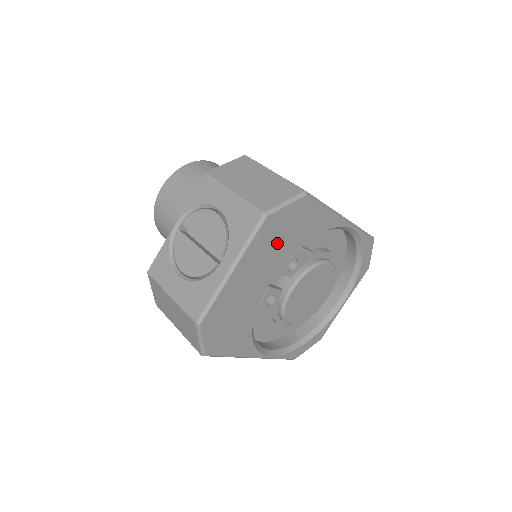
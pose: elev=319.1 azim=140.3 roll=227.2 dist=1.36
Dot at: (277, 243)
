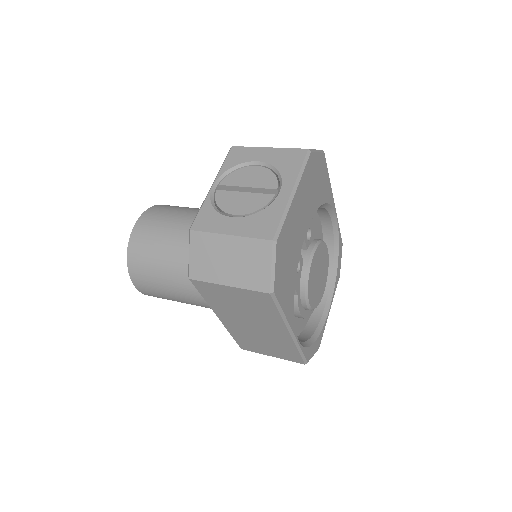
Dot at: (312, 188)
